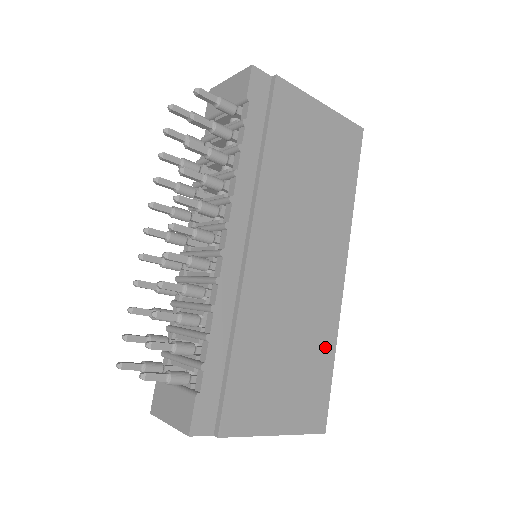
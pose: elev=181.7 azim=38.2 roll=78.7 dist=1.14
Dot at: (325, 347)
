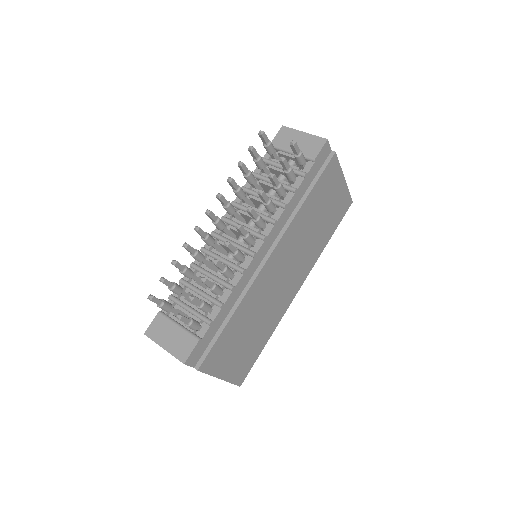
Dot at: (267, 333)
